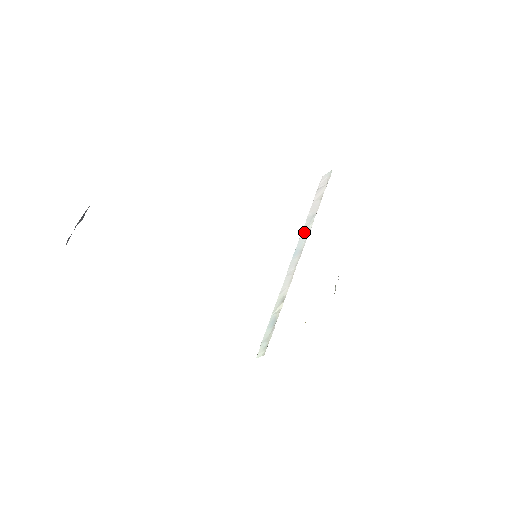
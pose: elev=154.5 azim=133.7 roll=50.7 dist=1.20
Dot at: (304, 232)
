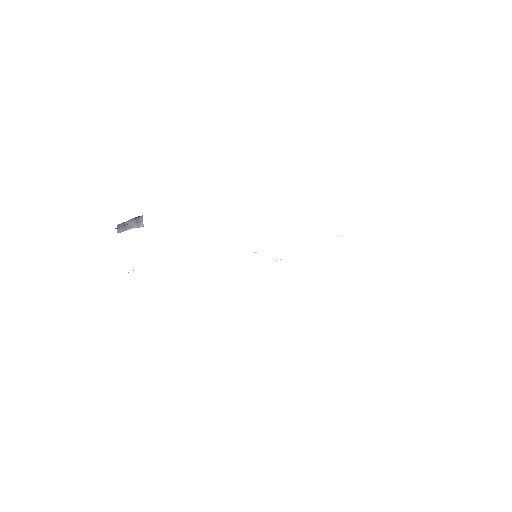
Dot at: occluded
